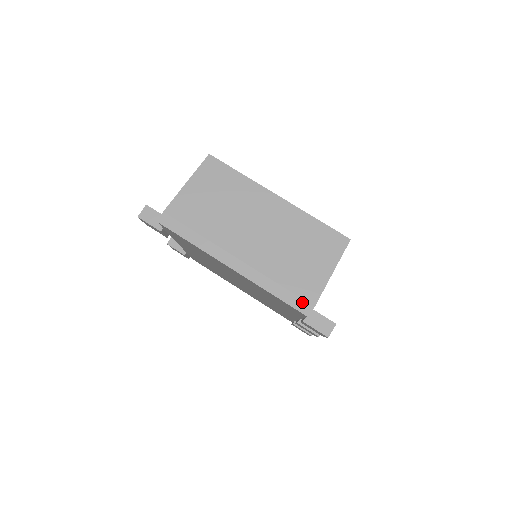
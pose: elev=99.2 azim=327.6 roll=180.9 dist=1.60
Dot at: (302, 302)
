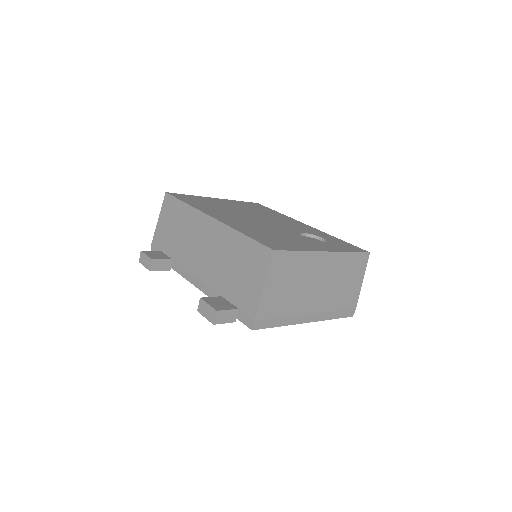
Dot at: (350, 311)
